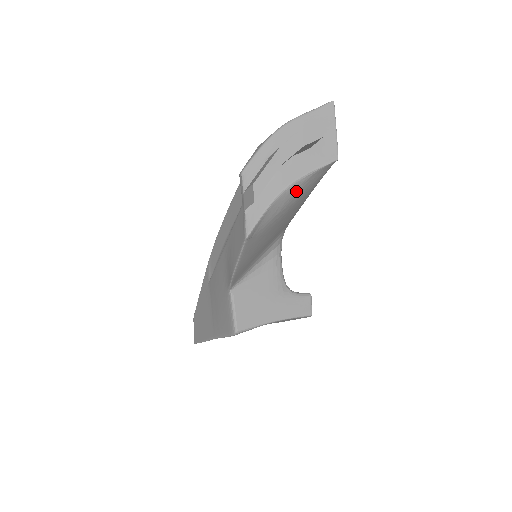
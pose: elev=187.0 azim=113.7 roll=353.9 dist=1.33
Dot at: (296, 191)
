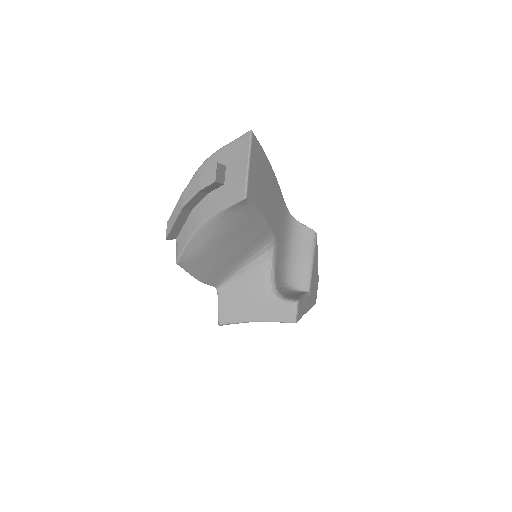
Dot at: (217, 225)
